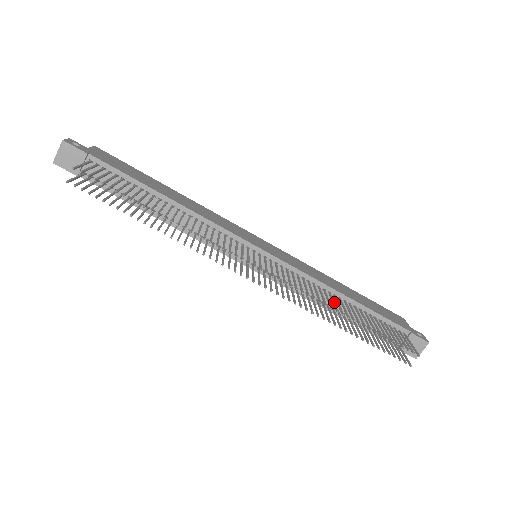
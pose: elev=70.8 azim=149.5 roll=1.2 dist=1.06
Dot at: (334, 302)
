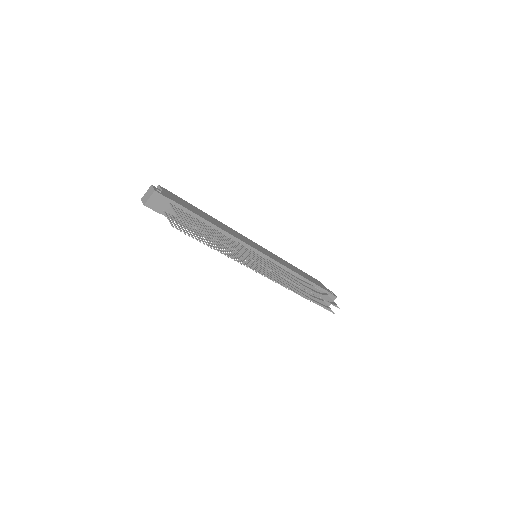
Dot at: (301, 283)
